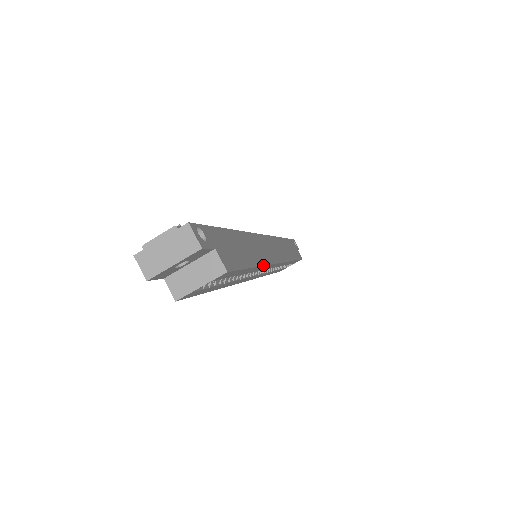
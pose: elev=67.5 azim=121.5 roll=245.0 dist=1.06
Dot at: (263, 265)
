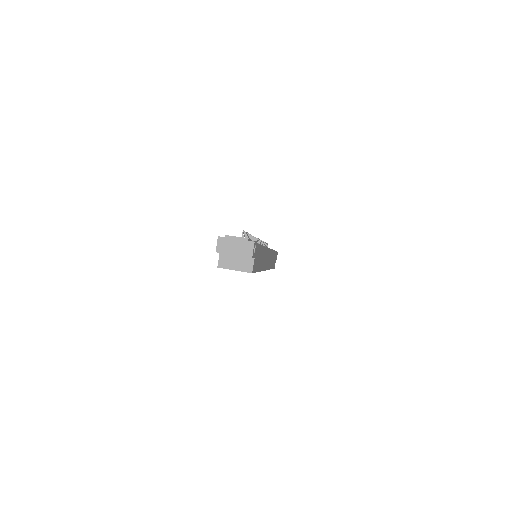
Dot at: occluded
